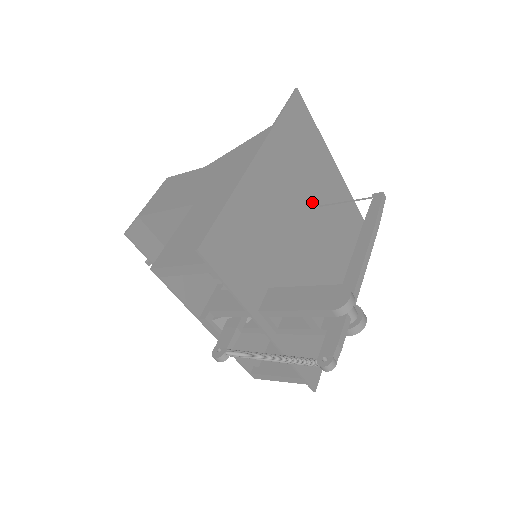
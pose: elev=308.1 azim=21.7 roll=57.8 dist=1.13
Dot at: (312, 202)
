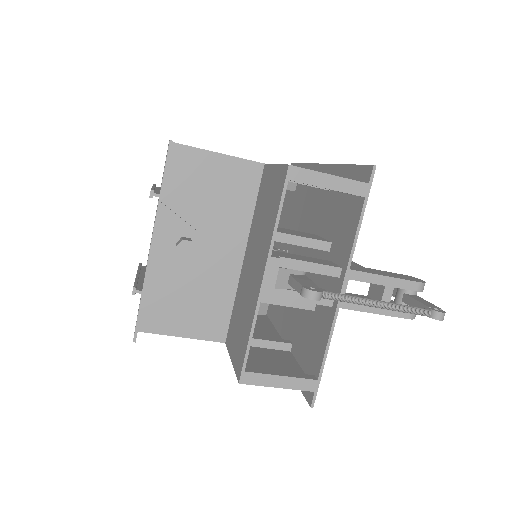
Dot at: occluded
